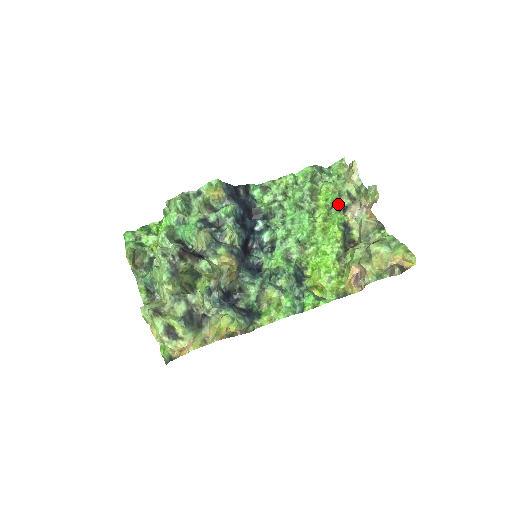
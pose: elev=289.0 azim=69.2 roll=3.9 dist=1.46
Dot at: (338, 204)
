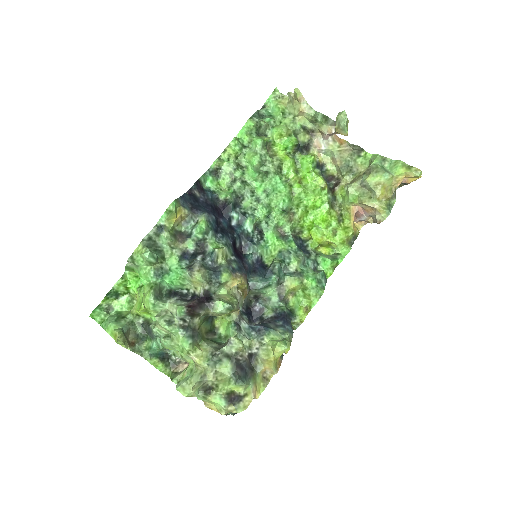
Dot at: (299, 146)
